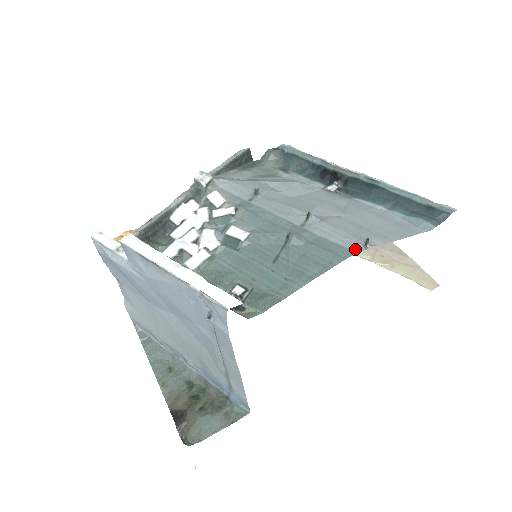
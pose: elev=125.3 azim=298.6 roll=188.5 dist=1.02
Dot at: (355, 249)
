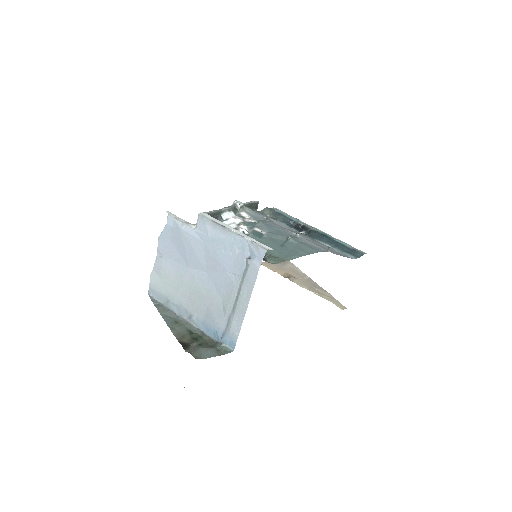
Dot at: (323, 250)
